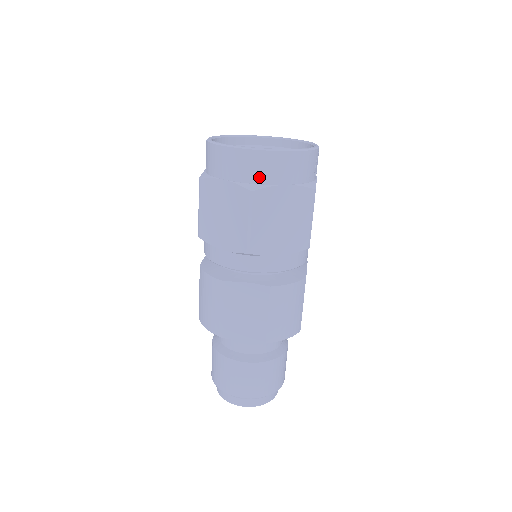
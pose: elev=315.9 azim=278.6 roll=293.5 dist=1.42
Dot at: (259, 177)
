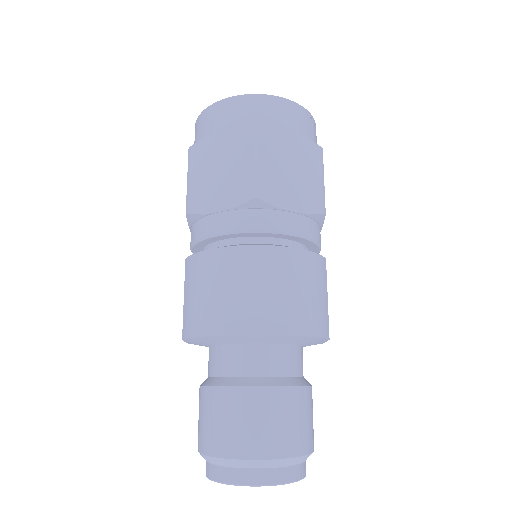
Dot at: (262, 120)
